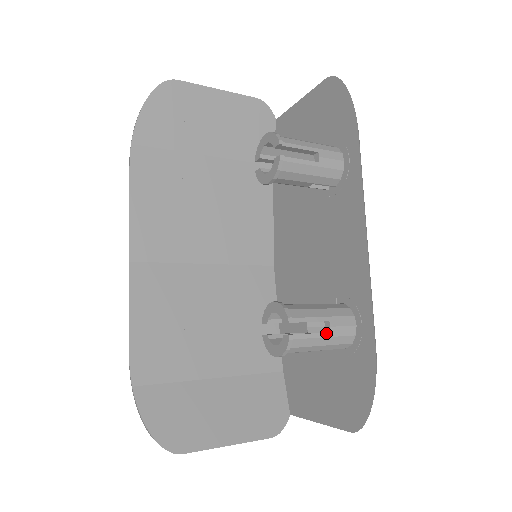
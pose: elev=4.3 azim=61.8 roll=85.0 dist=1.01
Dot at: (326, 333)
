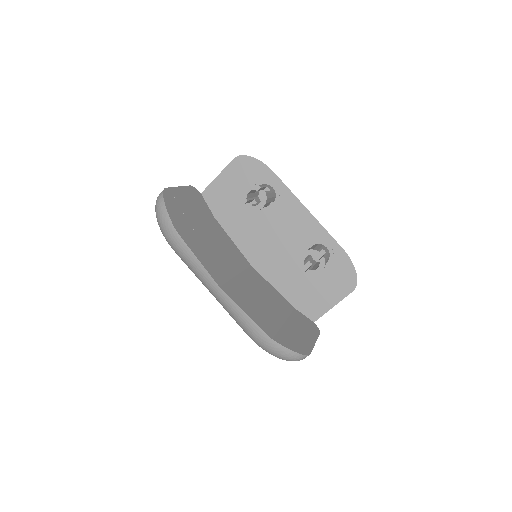
Dot at: (326, 253)
